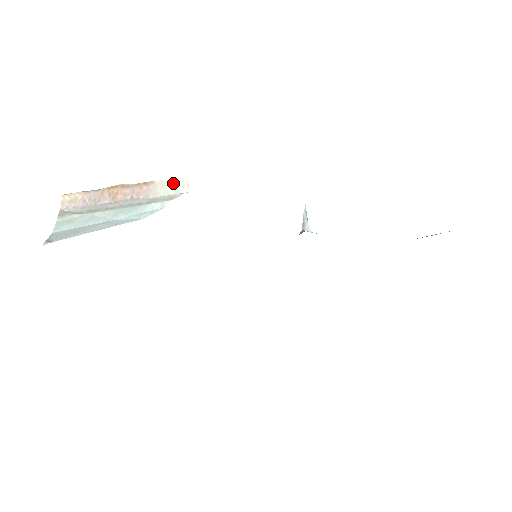
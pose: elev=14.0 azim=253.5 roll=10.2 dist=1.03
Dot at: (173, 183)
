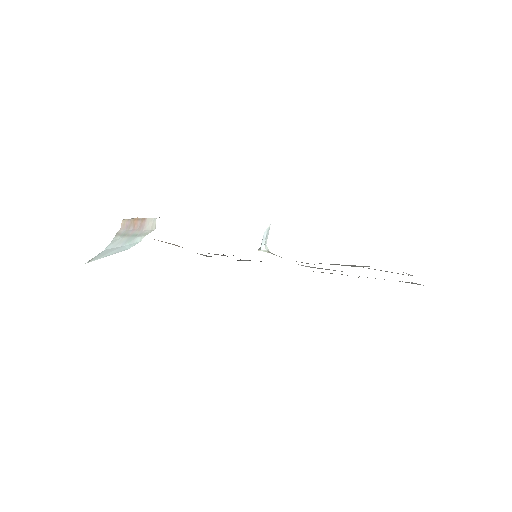
Dot at: (152, 222)
